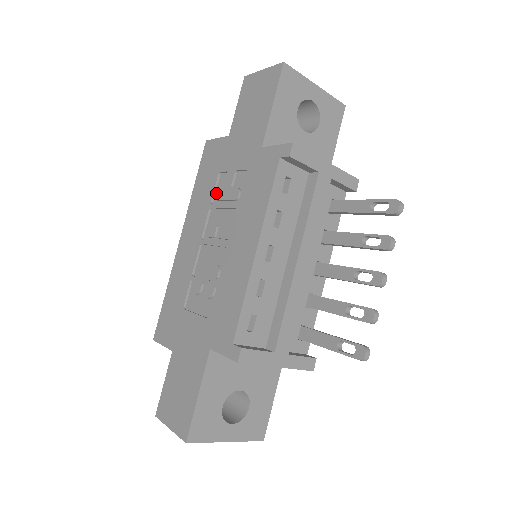
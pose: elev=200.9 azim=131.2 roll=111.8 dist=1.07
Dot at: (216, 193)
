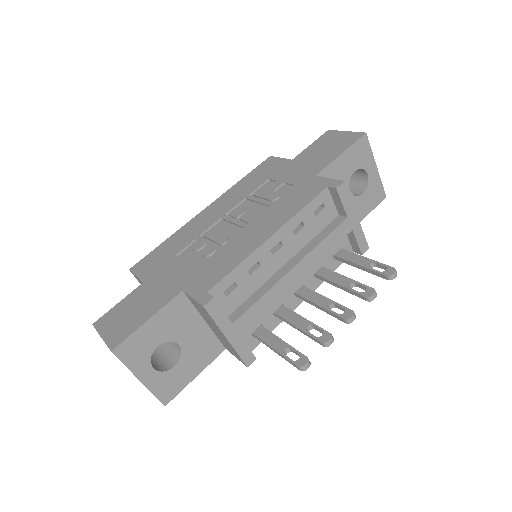
Dot at: (258, 190)
